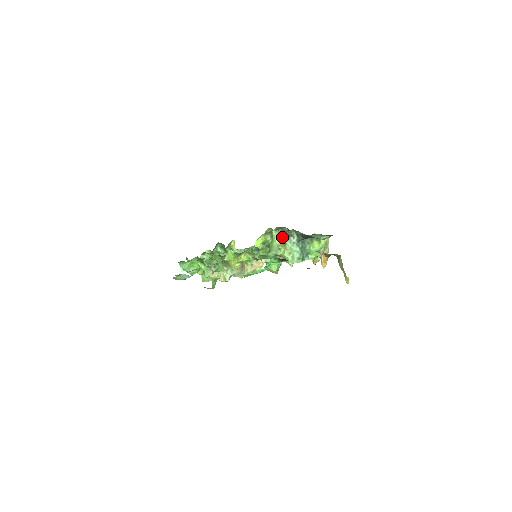
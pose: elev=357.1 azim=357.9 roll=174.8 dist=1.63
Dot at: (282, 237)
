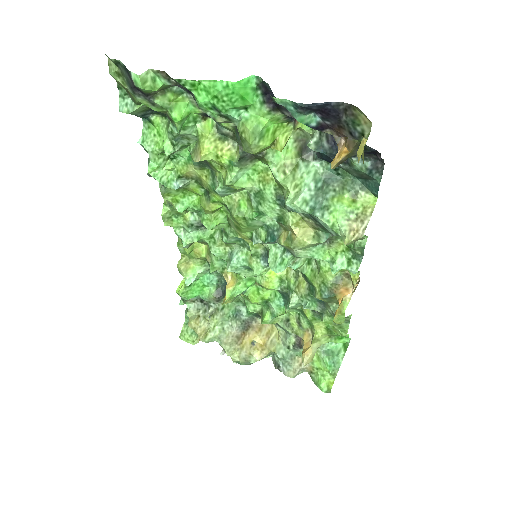
Dot at: (298, 154)
